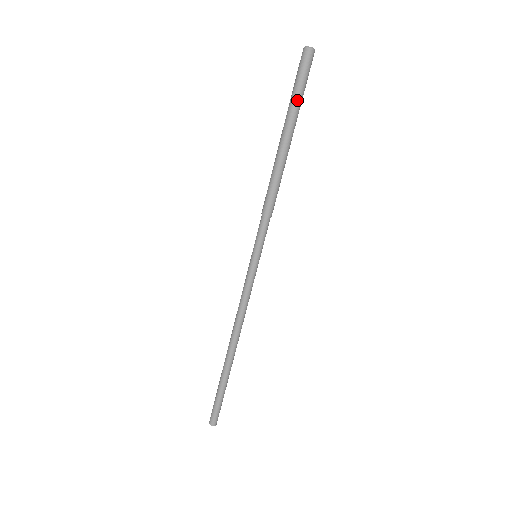
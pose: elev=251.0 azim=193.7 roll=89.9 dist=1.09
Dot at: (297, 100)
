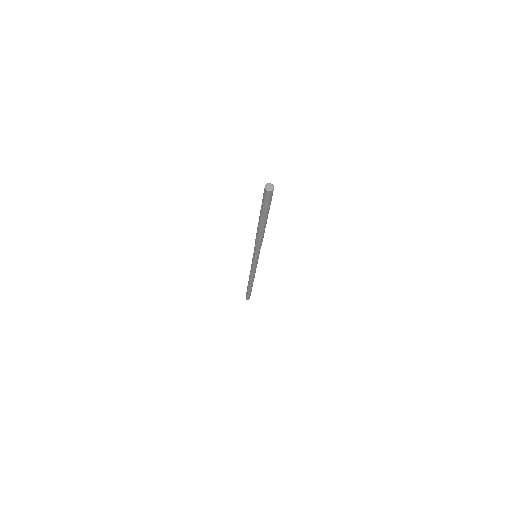
Dot at: (263, 209)
